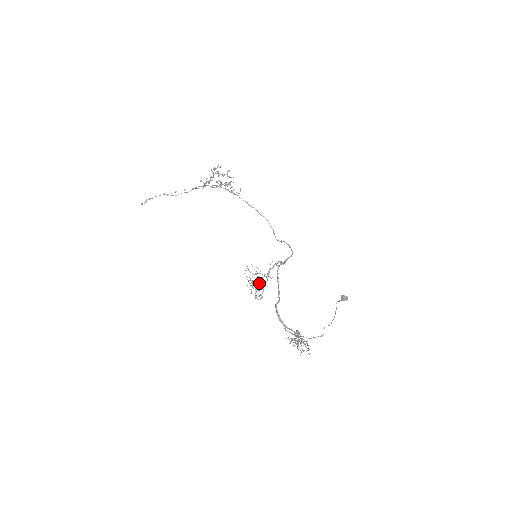
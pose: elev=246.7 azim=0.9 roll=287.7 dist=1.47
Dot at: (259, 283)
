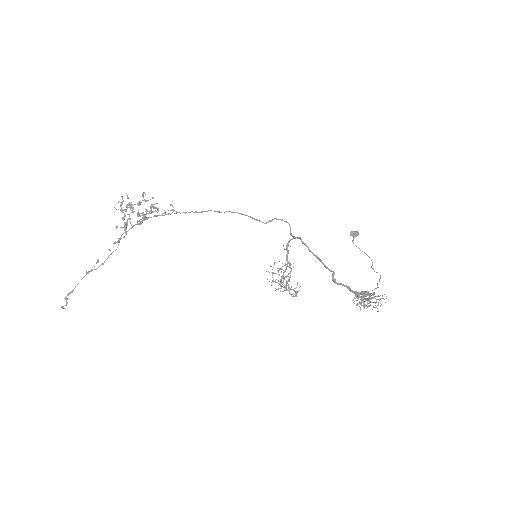
Dot at: occluded
